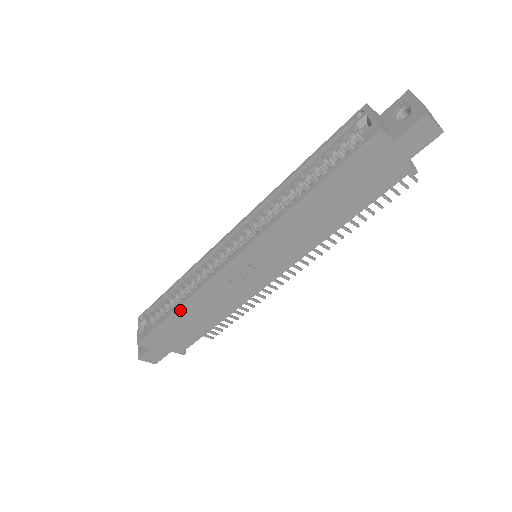
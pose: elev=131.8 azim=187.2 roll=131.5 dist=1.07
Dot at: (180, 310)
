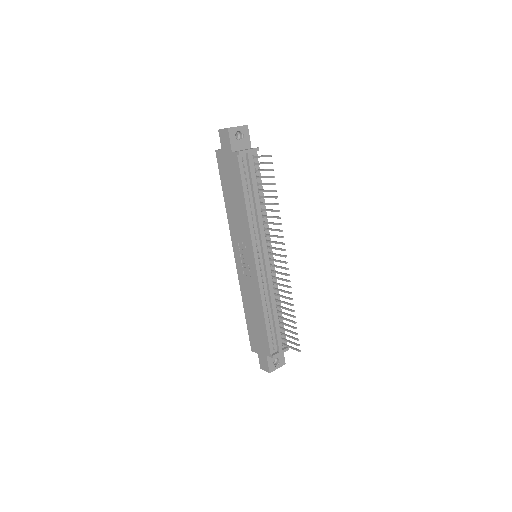
Dot at: (246, 310)
